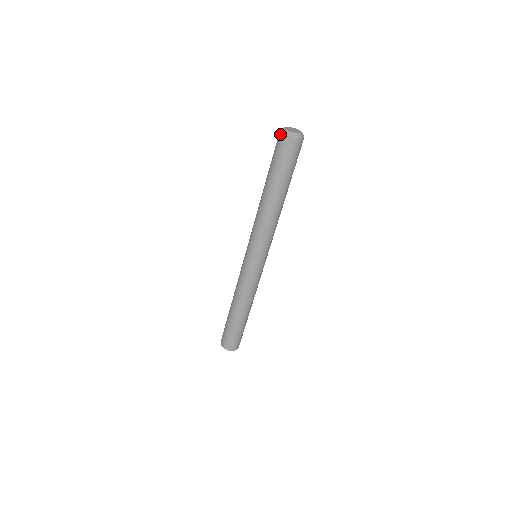
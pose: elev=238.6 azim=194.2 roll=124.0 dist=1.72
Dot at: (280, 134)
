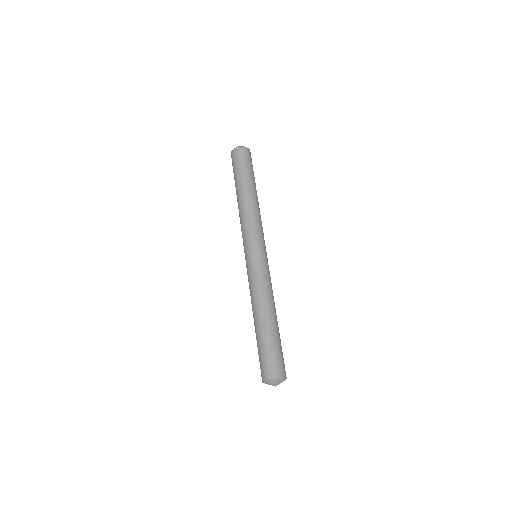
Dot at: occluded
